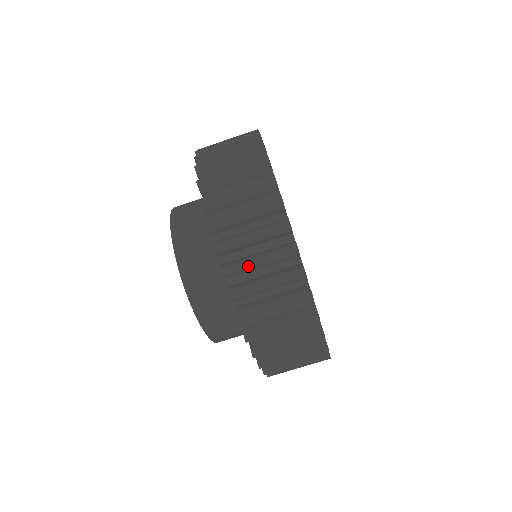
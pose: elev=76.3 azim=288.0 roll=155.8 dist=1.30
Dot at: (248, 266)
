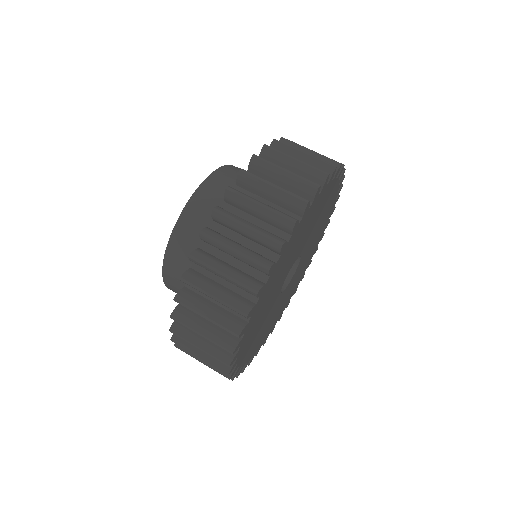
Dot at: (237, 222)
